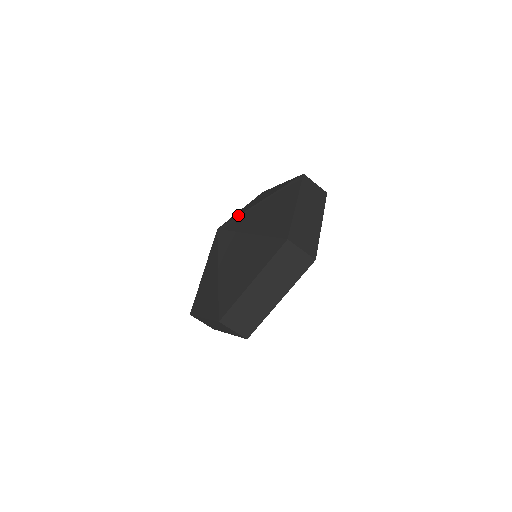
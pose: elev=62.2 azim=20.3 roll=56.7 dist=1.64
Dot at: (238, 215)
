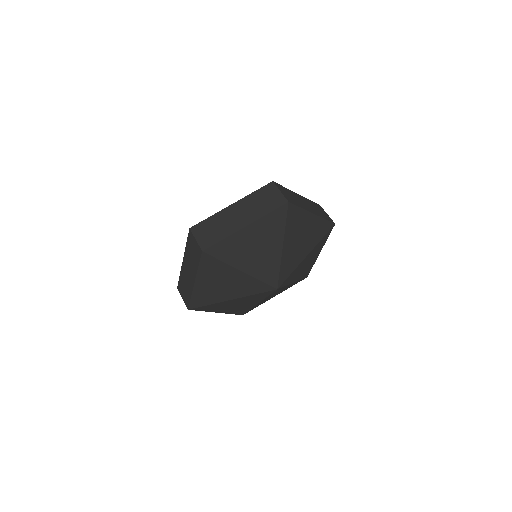
Dot at: occluded
